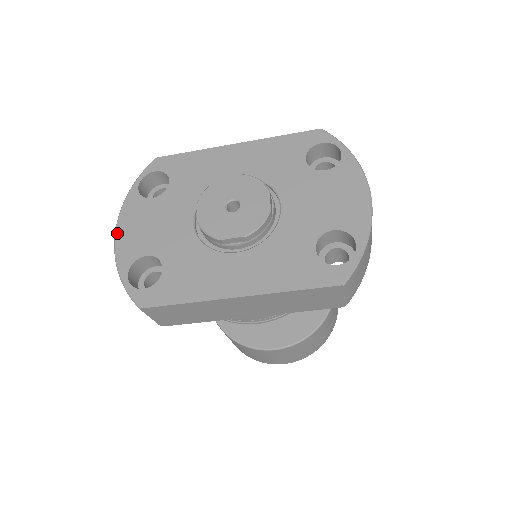
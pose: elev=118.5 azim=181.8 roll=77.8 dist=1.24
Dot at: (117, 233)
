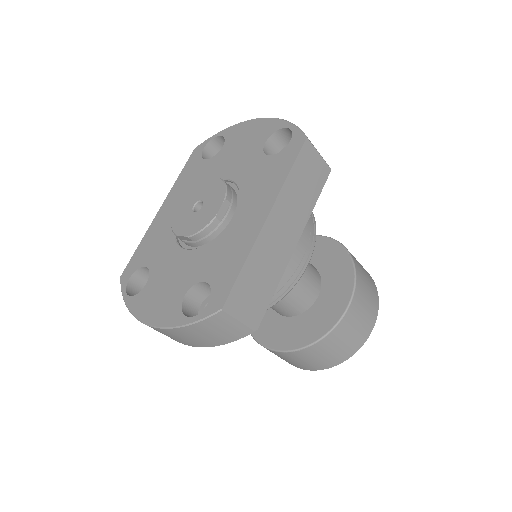
Dot at: (148, 322)
